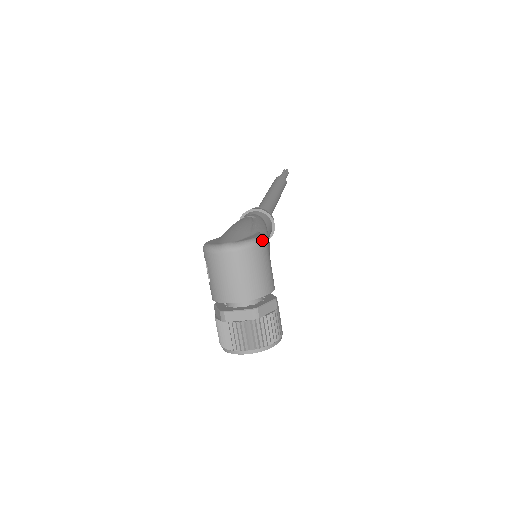
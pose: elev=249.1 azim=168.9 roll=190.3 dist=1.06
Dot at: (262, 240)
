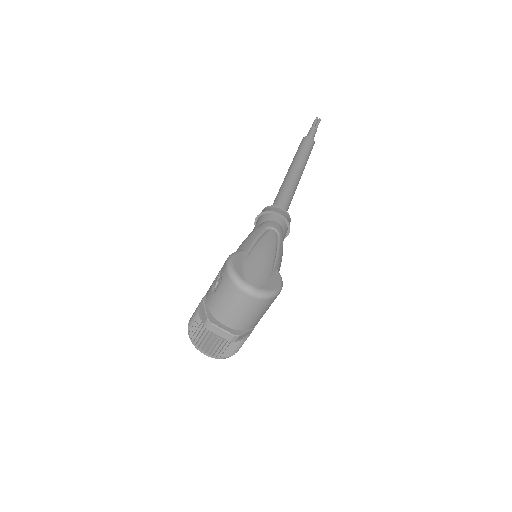
Dot at: (279, 293)
